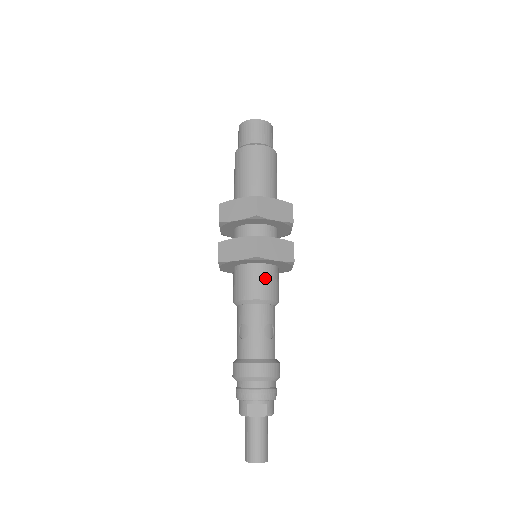
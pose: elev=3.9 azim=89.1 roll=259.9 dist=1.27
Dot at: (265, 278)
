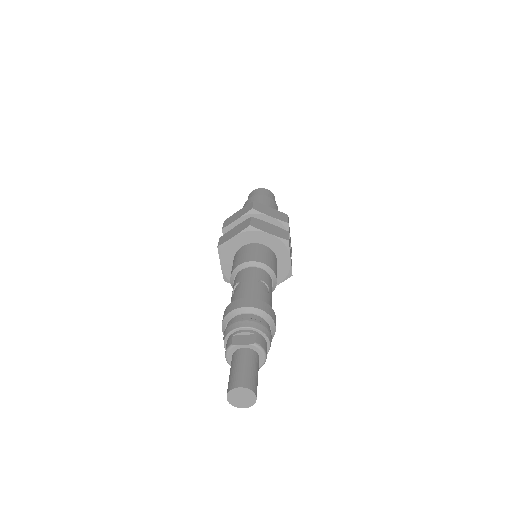
Dot at: (260, 251)
